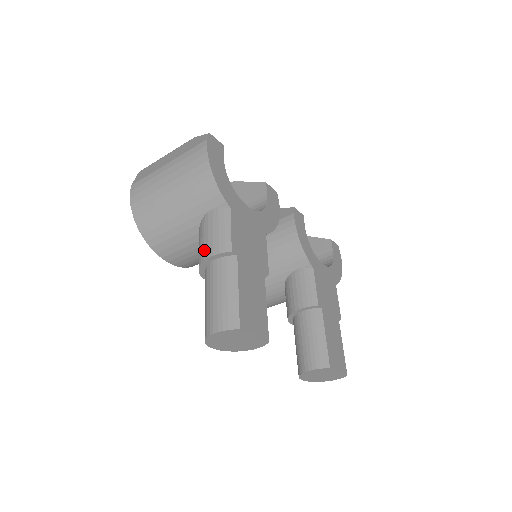
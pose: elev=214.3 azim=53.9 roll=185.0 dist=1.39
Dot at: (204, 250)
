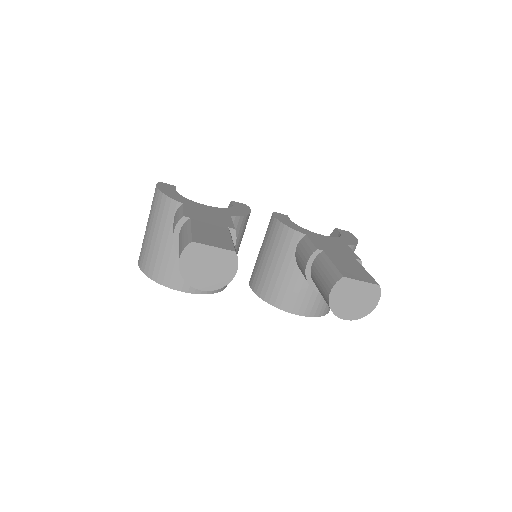
Dot at: occluded
